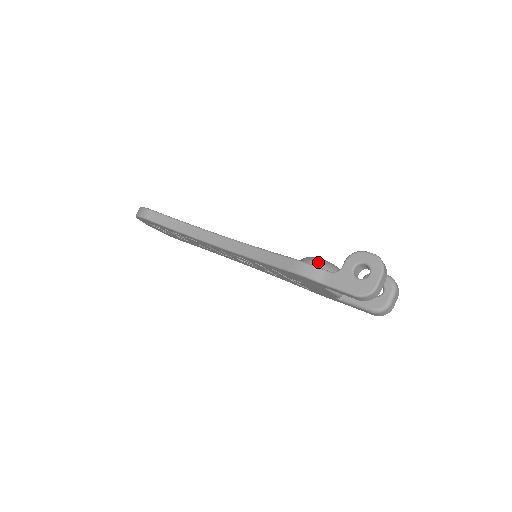
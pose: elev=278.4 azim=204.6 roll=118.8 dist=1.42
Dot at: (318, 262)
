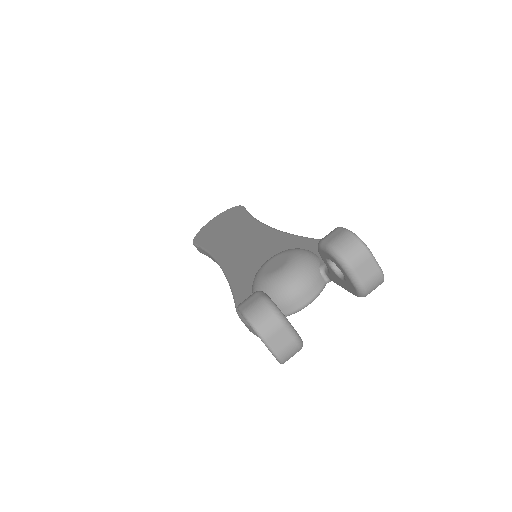
Dot at: occluded
